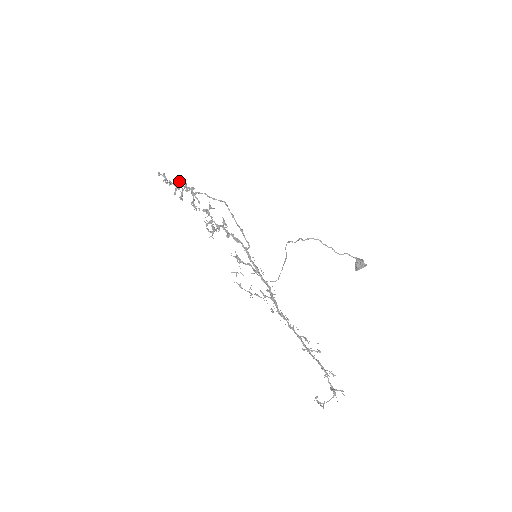
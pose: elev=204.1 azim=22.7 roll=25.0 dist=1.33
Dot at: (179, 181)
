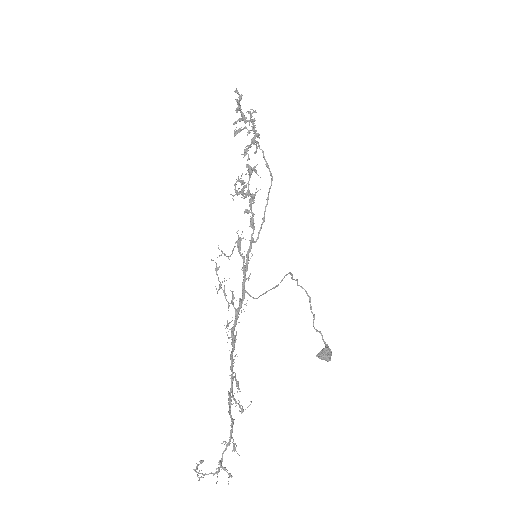
Dot at: occluded
